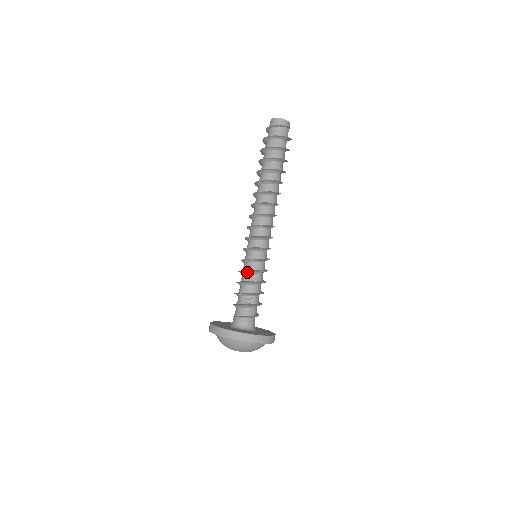
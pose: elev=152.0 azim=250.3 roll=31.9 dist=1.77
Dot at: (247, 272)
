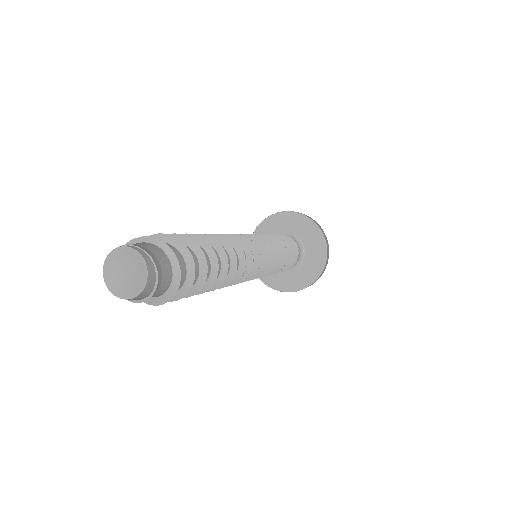
Dot at: occluded
